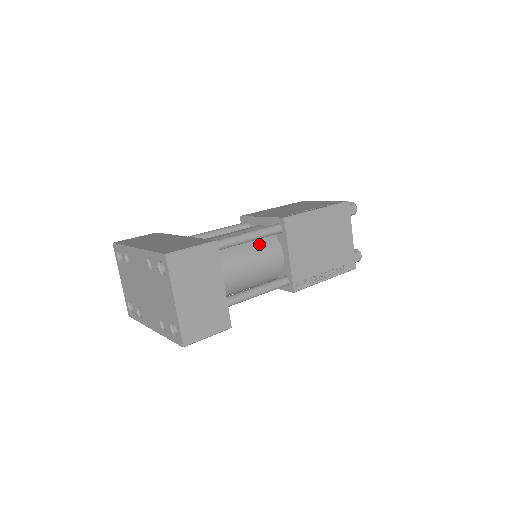
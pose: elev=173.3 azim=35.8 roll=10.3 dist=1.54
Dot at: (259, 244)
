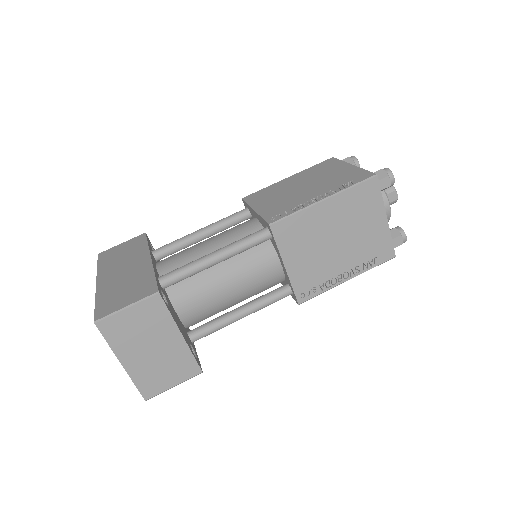
Dot at: (245, 256)
